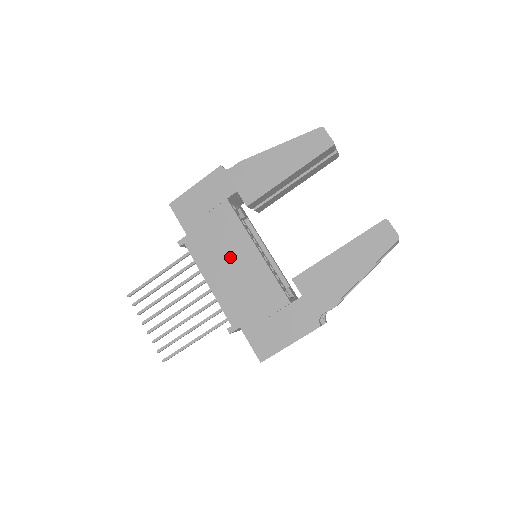
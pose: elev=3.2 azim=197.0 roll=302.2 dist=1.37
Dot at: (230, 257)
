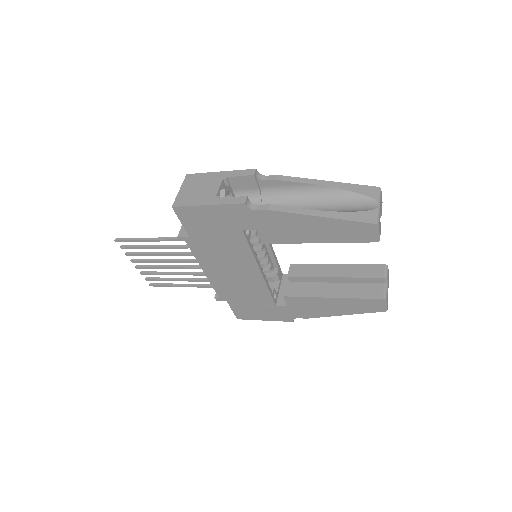
Dot at: (231, 266)
